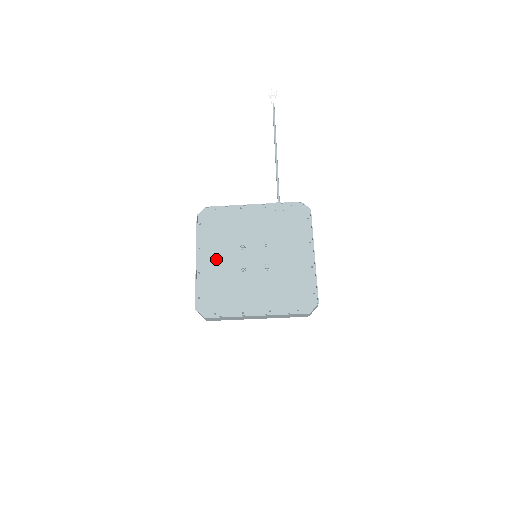
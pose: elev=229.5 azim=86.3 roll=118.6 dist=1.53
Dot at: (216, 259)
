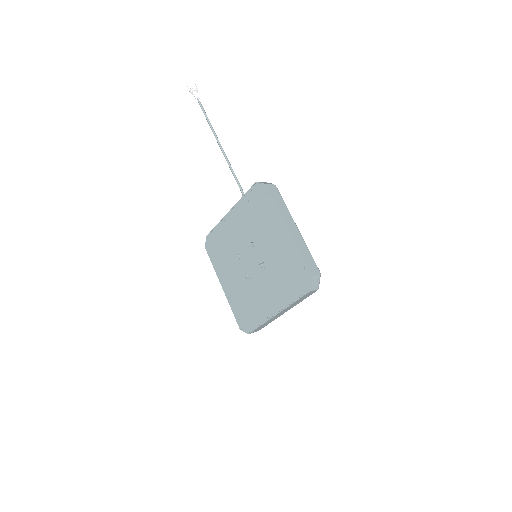
Dot at: (232, 279)
